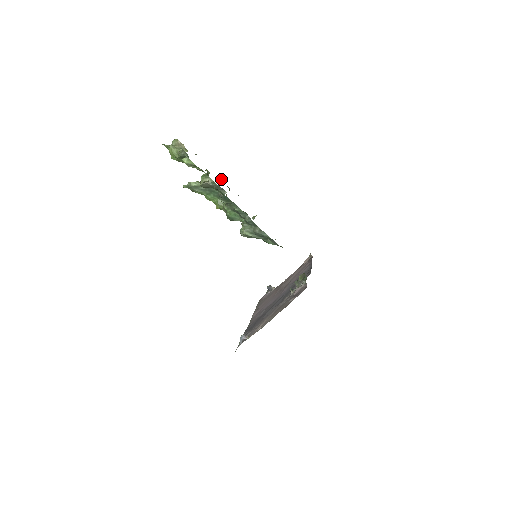
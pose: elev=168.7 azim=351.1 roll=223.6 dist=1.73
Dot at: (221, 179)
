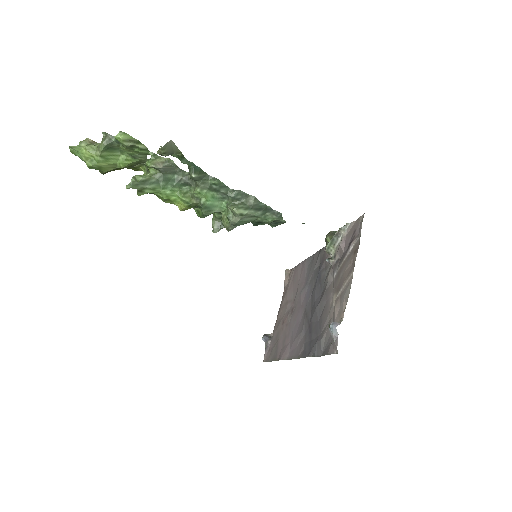
Dot at: occluded
